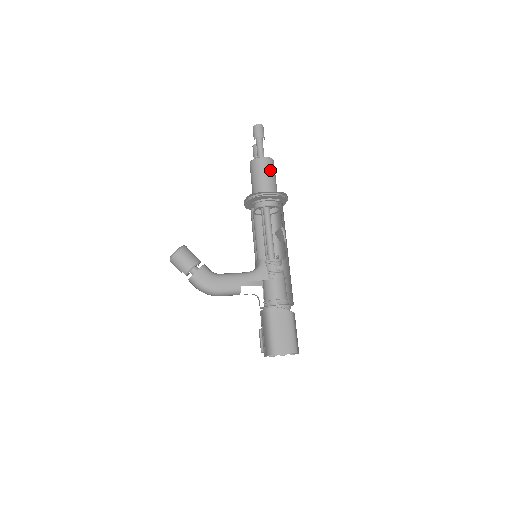
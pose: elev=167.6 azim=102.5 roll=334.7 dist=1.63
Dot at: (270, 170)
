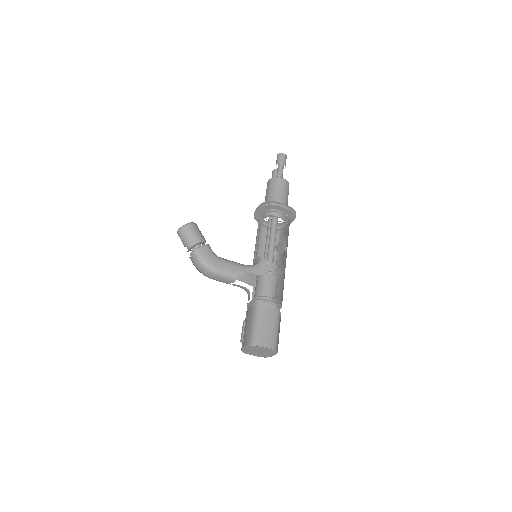
Dot at: (286, 190)
